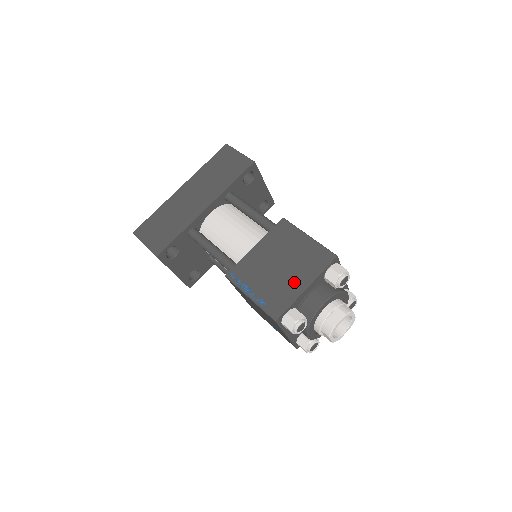
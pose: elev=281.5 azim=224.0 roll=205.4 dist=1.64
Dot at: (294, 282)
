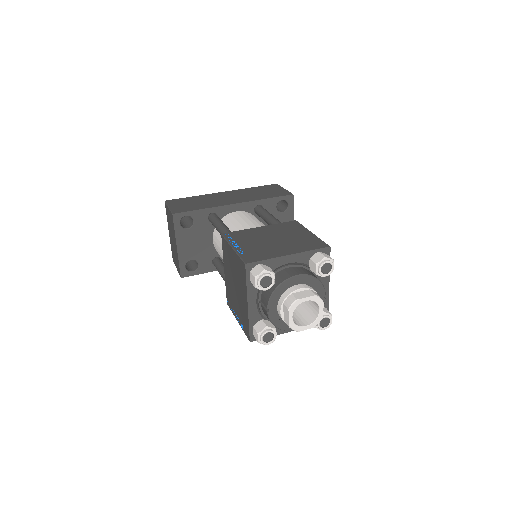
Dot at: (280, 249)
